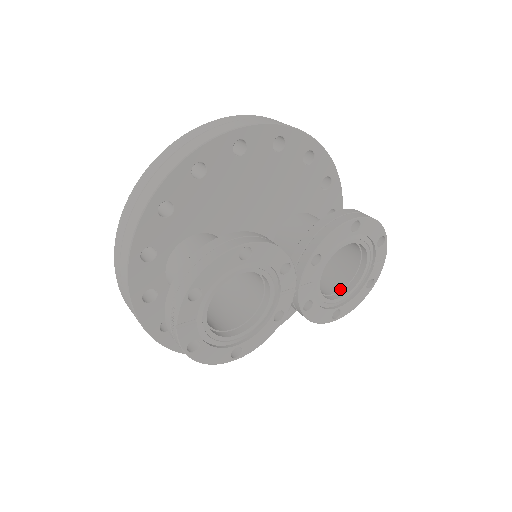
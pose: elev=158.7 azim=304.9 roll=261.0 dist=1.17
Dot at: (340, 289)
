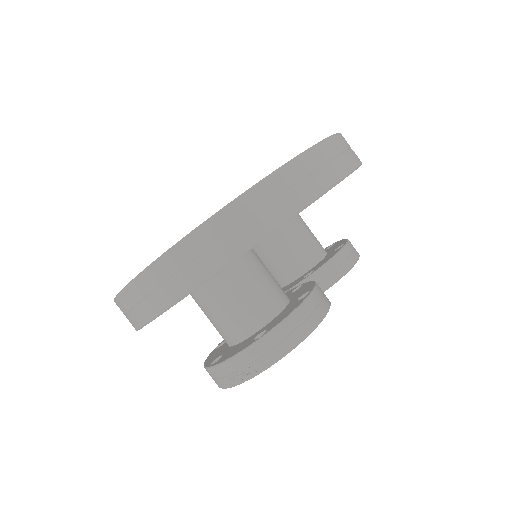
Dot at: occluded
